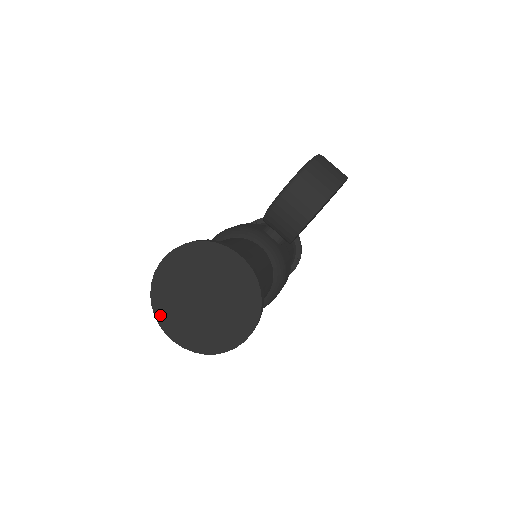
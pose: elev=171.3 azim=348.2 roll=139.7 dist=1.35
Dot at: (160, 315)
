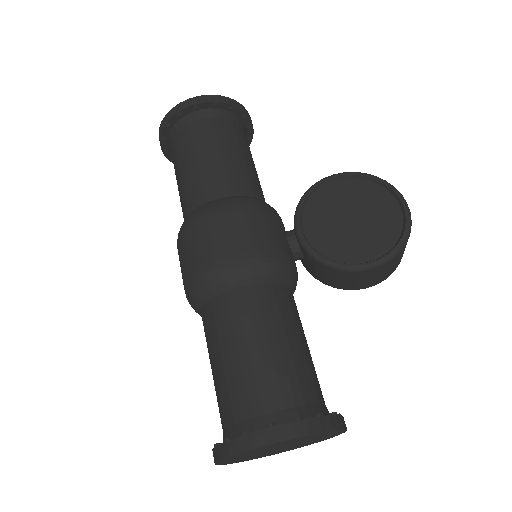
Dot at: (224, 461)
